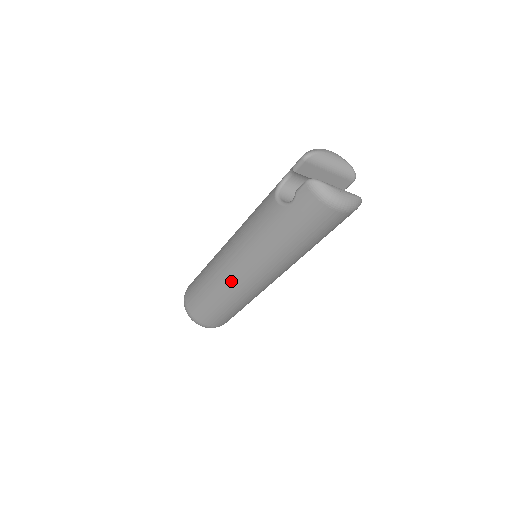
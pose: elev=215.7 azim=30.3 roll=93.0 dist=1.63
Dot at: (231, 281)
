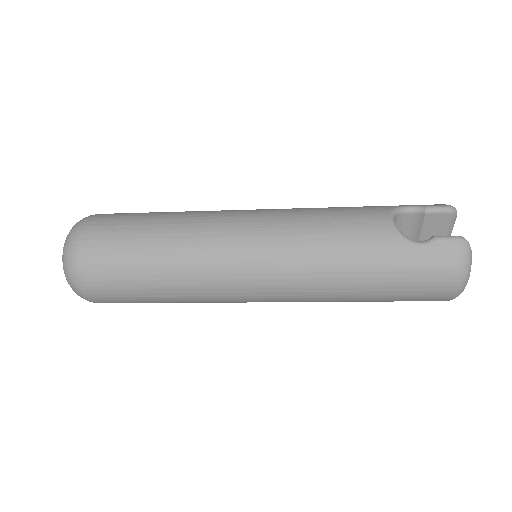
Dot at: (221, 265)
